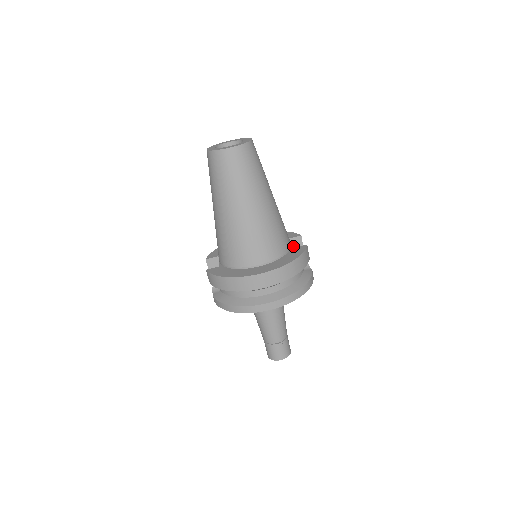
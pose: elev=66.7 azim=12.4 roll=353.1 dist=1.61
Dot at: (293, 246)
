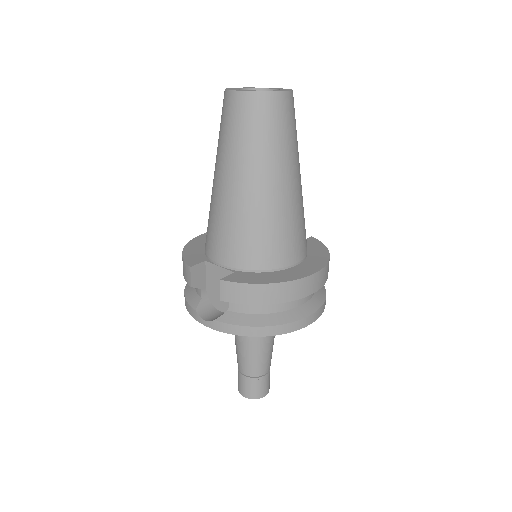
Dot at: occluded
